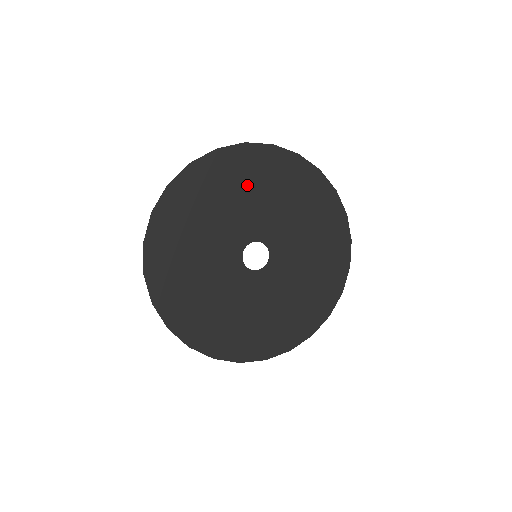
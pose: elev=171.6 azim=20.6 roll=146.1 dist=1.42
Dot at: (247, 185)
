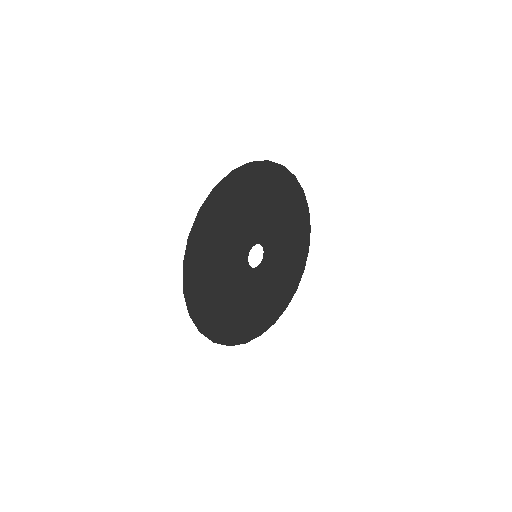
Dot at: (222, 231)
